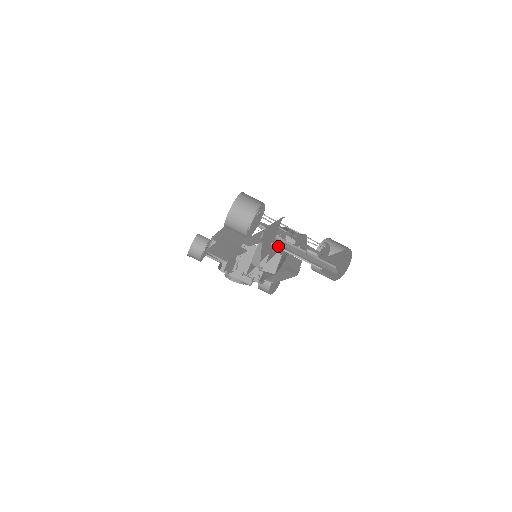
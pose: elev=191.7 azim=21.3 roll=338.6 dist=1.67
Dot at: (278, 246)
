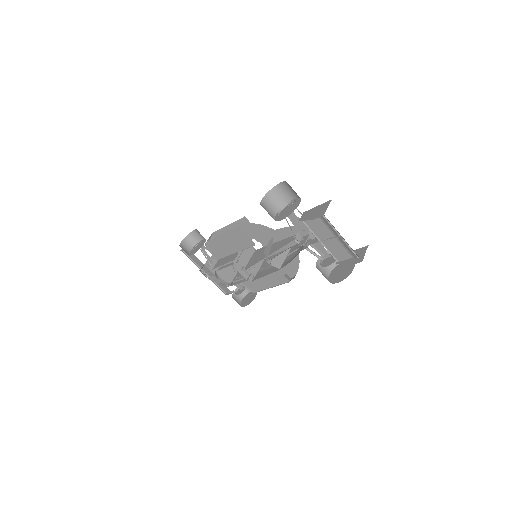
Dot at: (311, 230)
